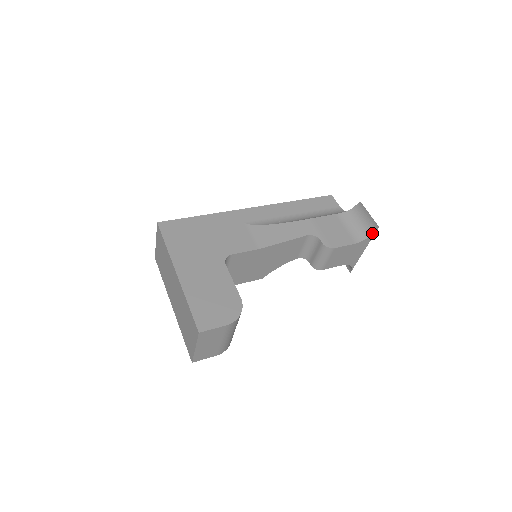
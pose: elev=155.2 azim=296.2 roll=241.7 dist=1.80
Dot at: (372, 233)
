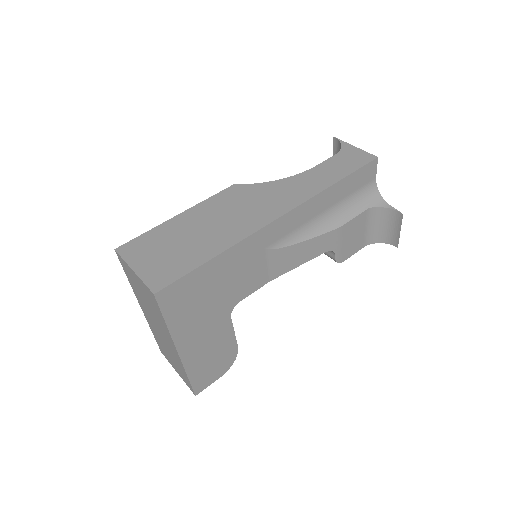
Dot at: (387, 243)
